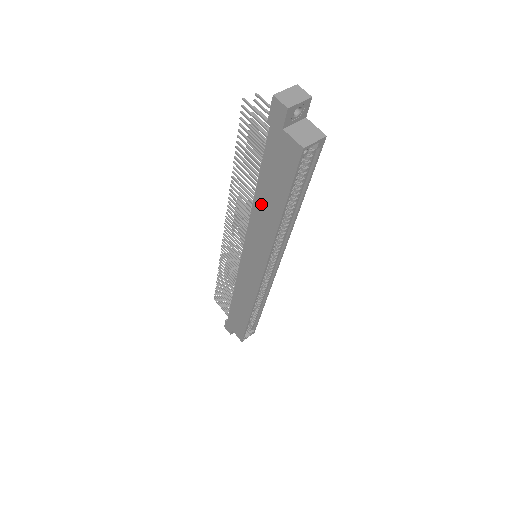
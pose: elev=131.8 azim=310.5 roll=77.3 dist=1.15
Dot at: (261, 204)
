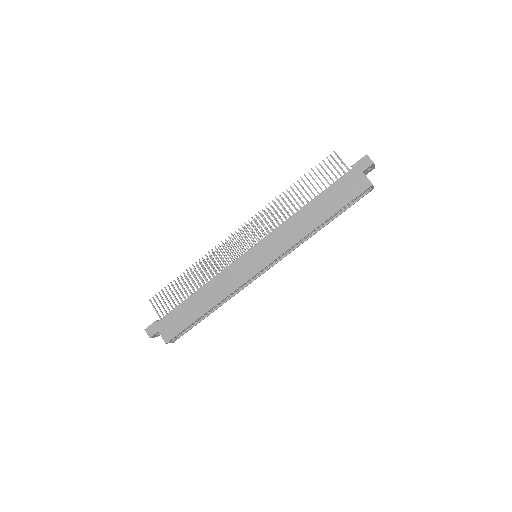
Dot at: (308, 212)
